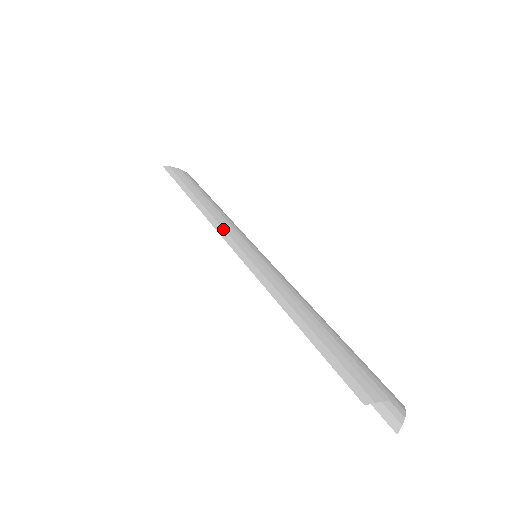
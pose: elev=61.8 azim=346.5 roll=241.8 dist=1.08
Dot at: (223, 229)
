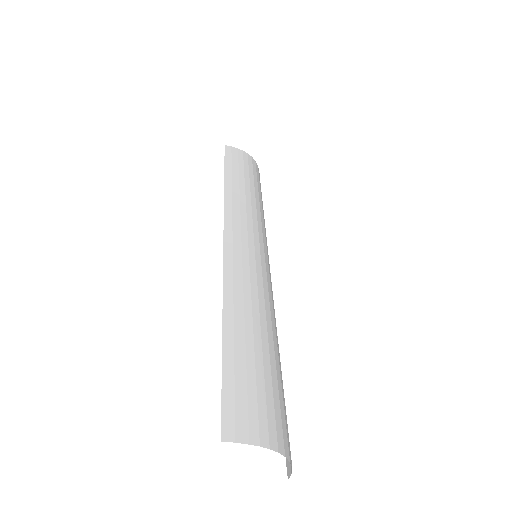
Dot at: (232, 222)
